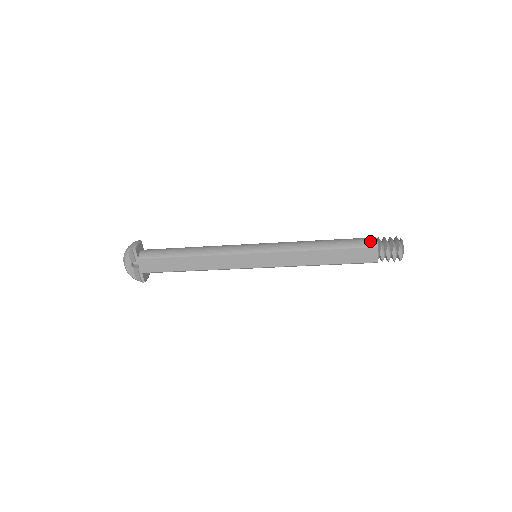
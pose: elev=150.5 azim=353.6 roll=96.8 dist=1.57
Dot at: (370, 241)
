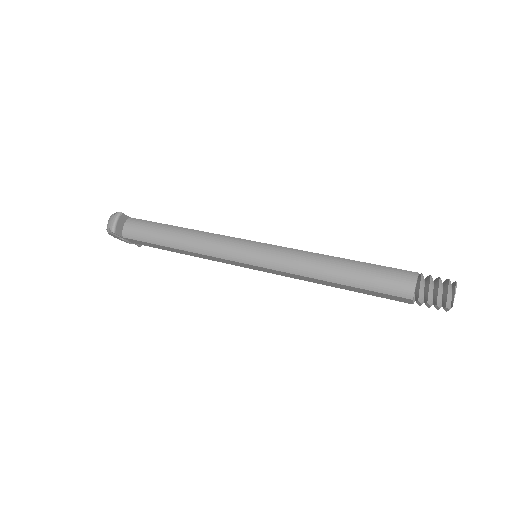
Dot at: (404, 288)
